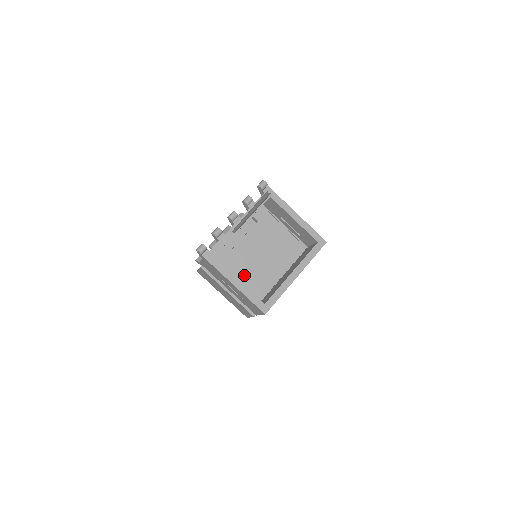
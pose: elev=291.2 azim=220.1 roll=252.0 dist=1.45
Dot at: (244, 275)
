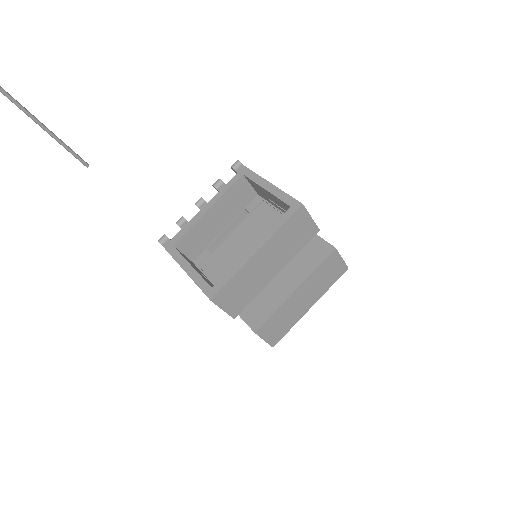
Dot at: (224, 272)
